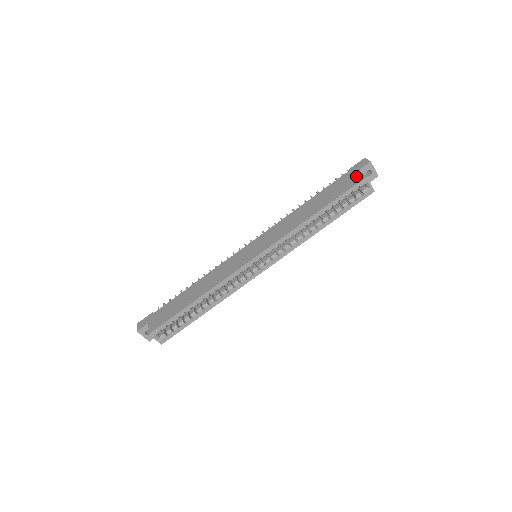
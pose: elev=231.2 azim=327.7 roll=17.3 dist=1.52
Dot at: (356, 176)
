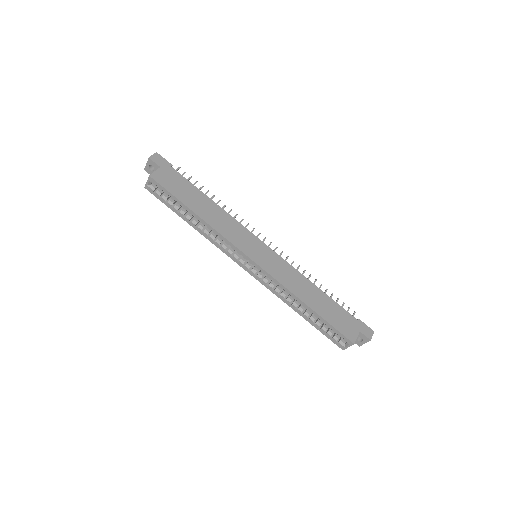
Dot at: (354, 332)
